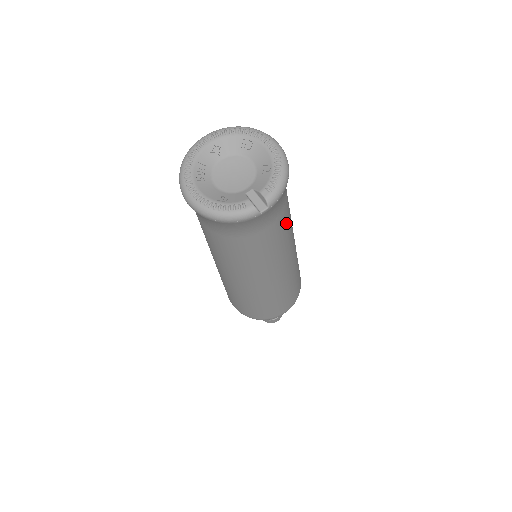
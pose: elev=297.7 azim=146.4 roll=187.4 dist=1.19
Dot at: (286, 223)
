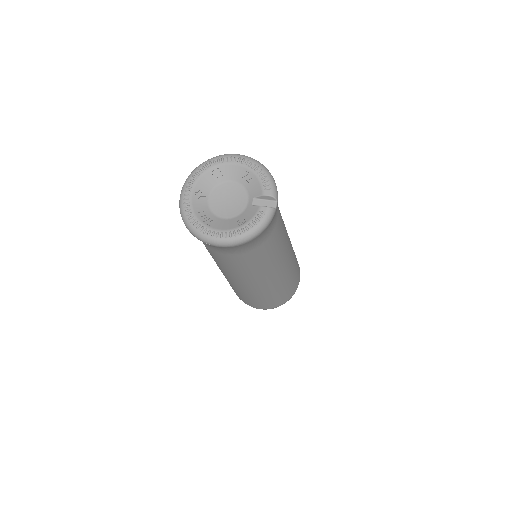
Dot at: occluded
